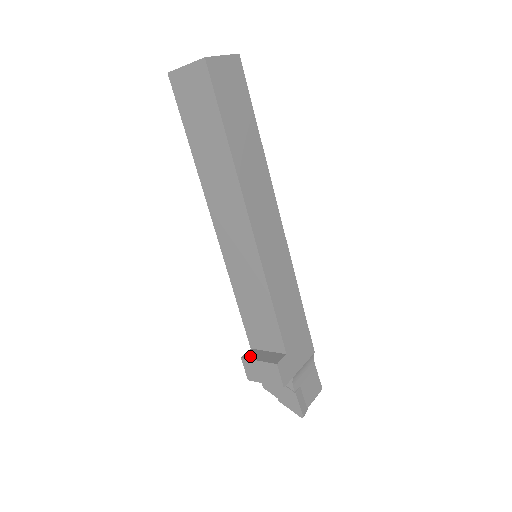
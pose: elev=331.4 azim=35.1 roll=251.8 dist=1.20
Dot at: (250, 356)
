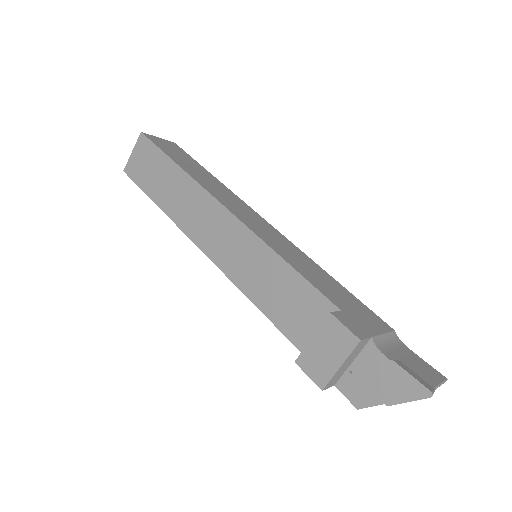
Dot at: (304, 351)
